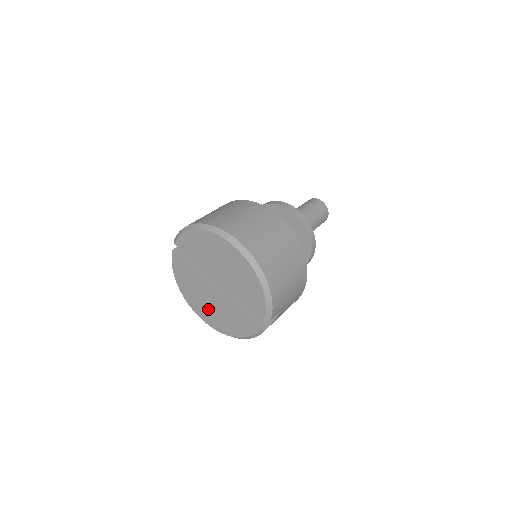
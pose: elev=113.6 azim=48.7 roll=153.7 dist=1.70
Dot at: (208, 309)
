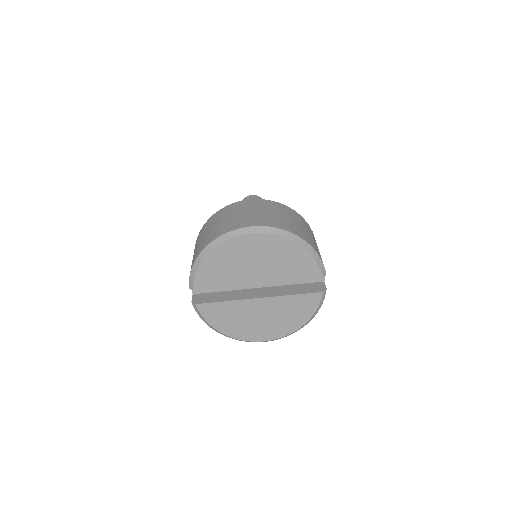
Dot at: (263, 324)
